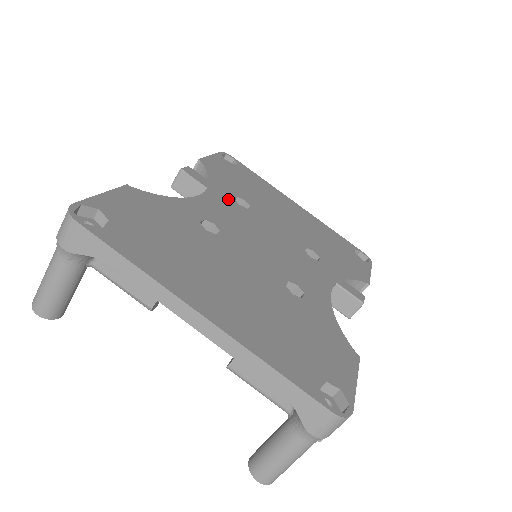
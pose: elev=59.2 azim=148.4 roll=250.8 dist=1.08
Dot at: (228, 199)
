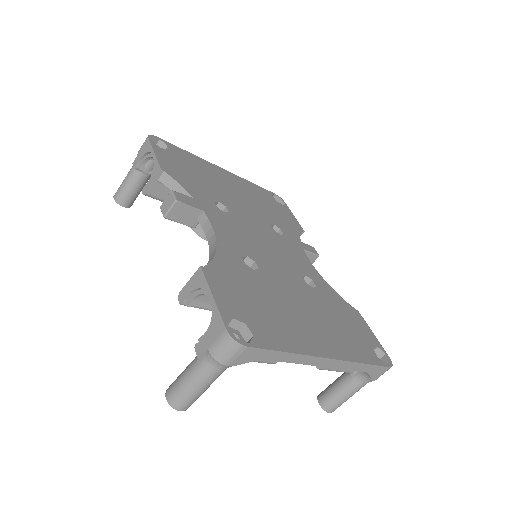
Dot at: (217, 212)
